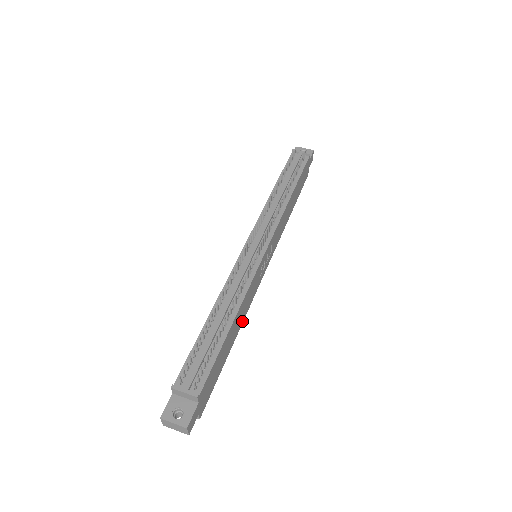
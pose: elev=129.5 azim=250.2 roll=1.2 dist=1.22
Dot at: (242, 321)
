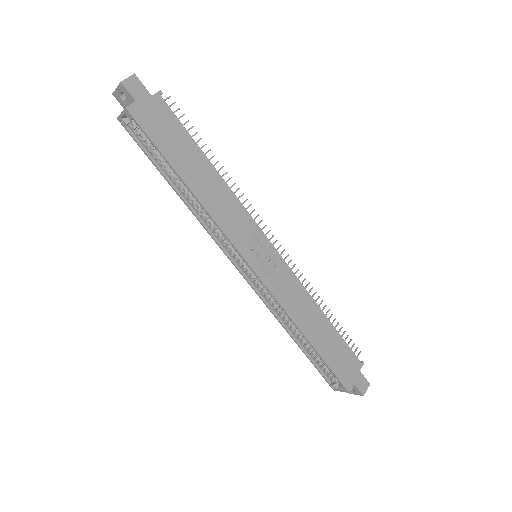
Dot at: (205, 205)
